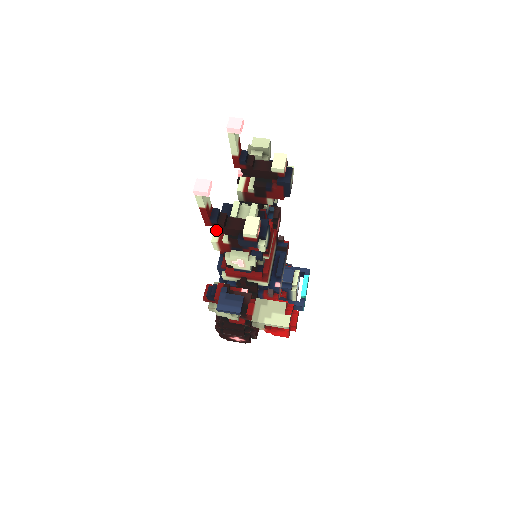
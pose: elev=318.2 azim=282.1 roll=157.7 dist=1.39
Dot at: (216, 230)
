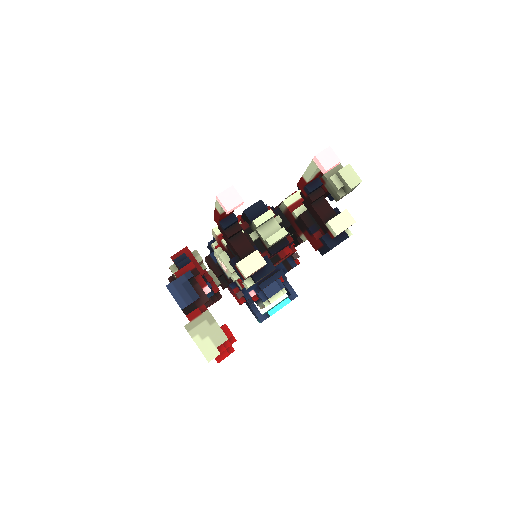
Dot at: occluded
